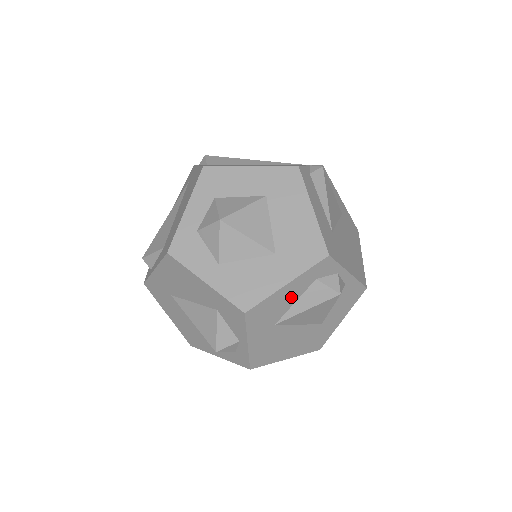
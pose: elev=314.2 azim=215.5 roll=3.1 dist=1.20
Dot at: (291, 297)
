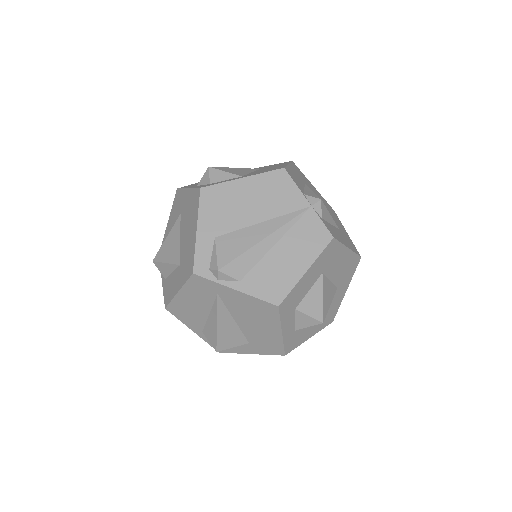
Dot at: occluded
